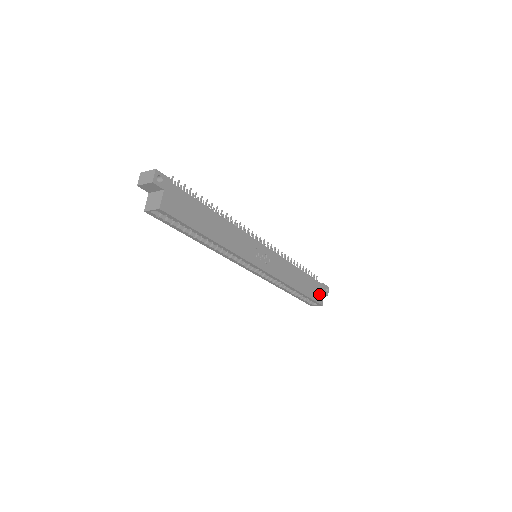
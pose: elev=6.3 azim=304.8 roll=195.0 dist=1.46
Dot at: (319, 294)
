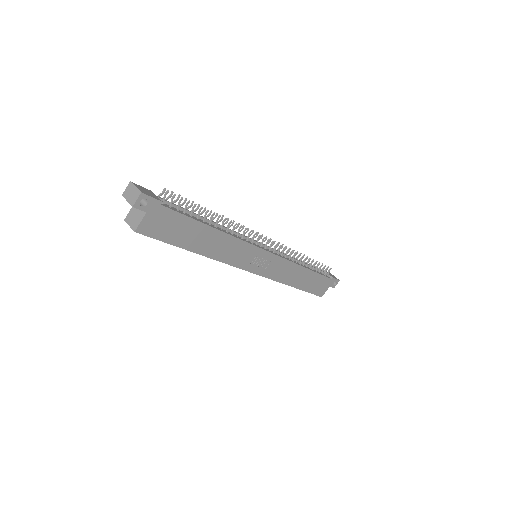
Dot at: (322, 288)
